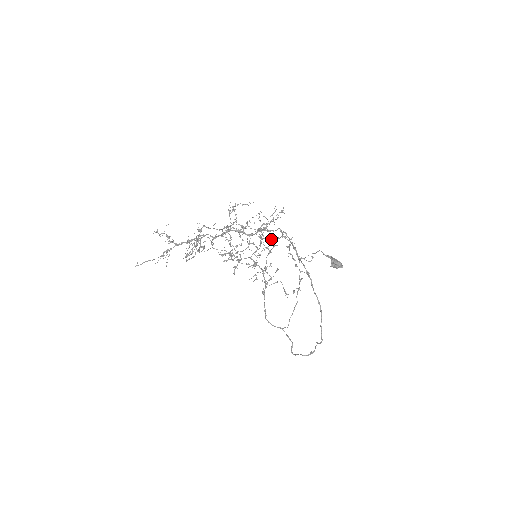
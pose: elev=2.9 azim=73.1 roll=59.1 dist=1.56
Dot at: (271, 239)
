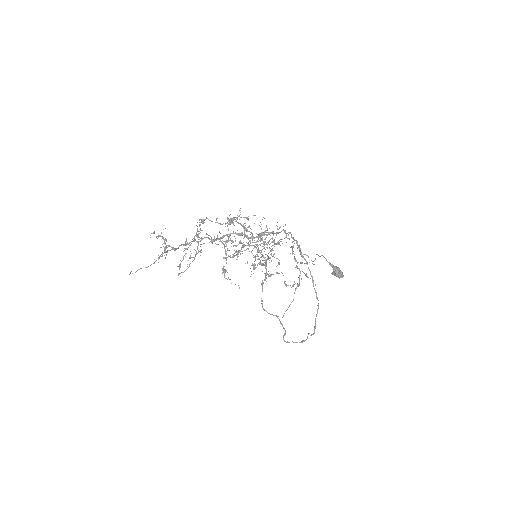
Dot at: (273, 241)
